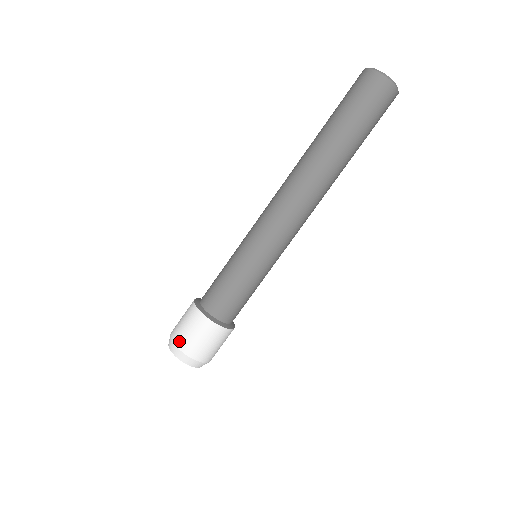
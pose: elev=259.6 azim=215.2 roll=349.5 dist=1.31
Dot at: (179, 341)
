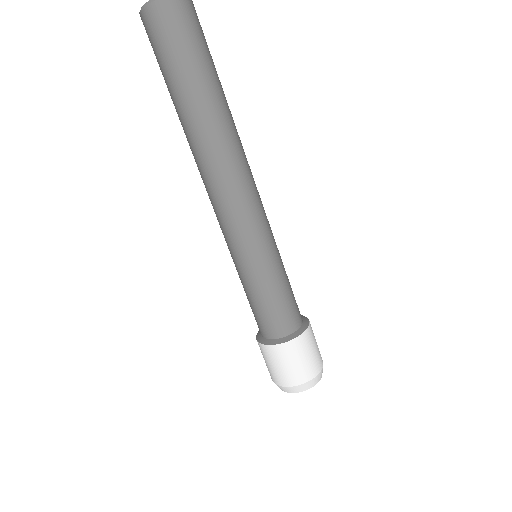
Dot at: (307, 375)
